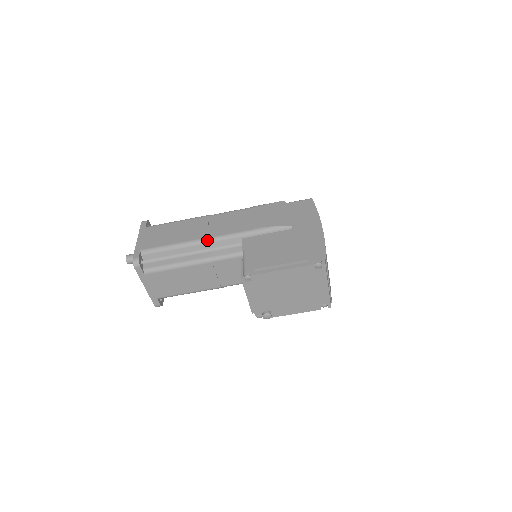
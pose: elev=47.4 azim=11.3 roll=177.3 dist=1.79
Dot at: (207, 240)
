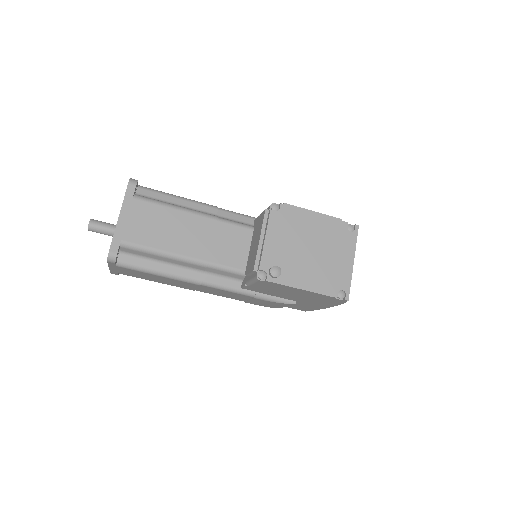
Dot at: (217, 207)
